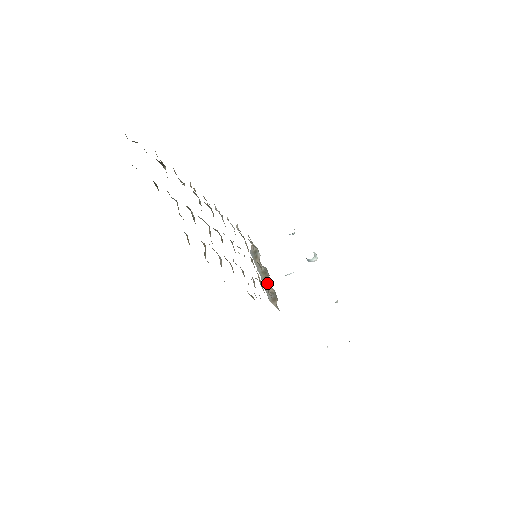
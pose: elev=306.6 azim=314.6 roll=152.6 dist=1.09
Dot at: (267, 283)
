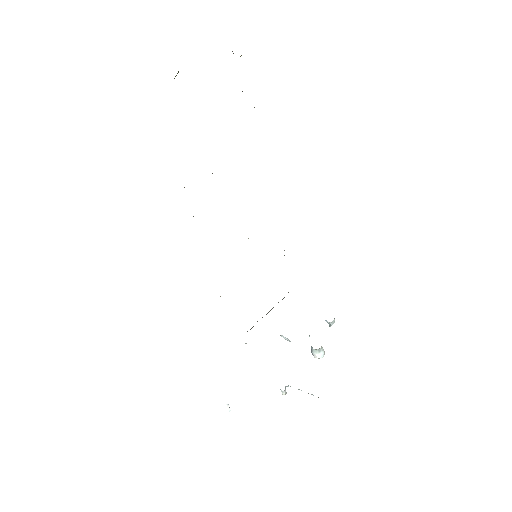
Dot at: occluded
